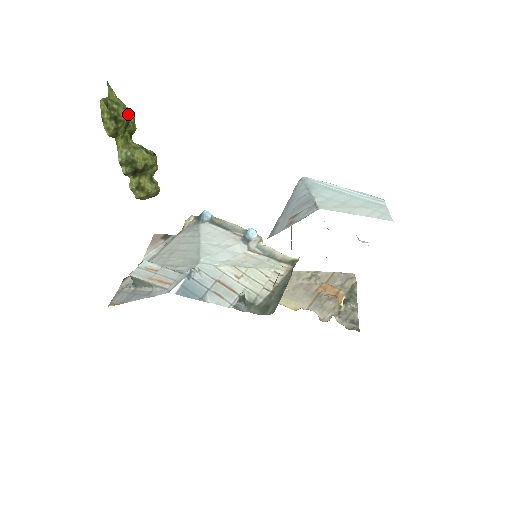
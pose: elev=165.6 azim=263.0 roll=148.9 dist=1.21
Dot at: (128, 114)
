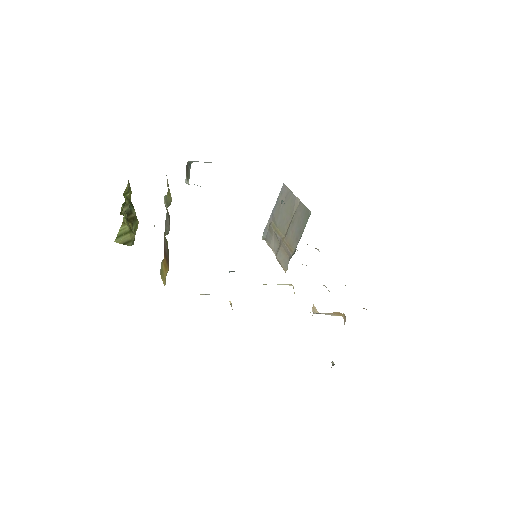
Dot at: occluded
